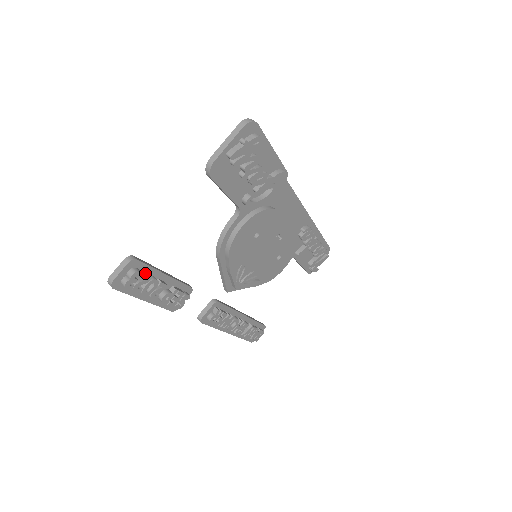
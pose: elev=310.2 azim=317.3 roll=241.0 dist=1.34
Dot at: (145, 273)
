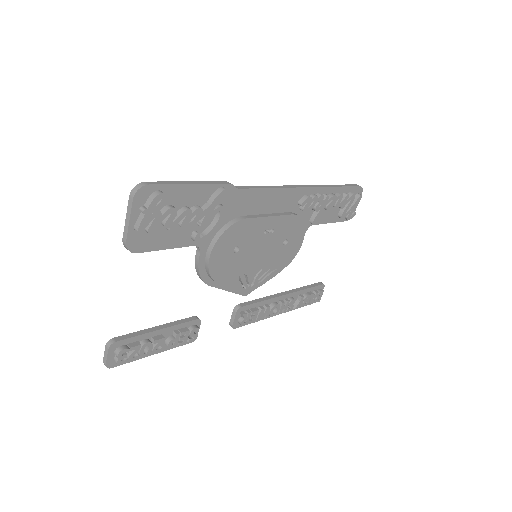
Dot at: (132, 345)
